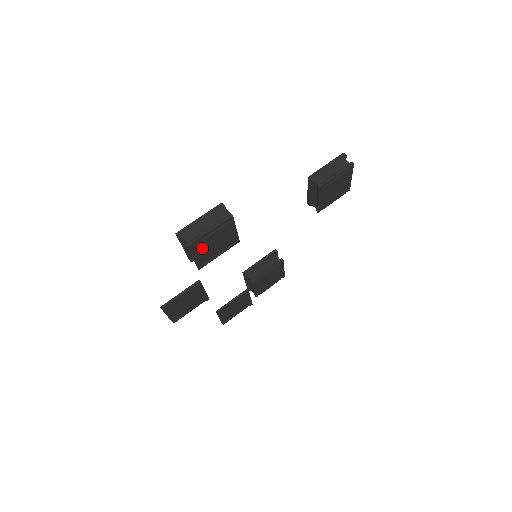
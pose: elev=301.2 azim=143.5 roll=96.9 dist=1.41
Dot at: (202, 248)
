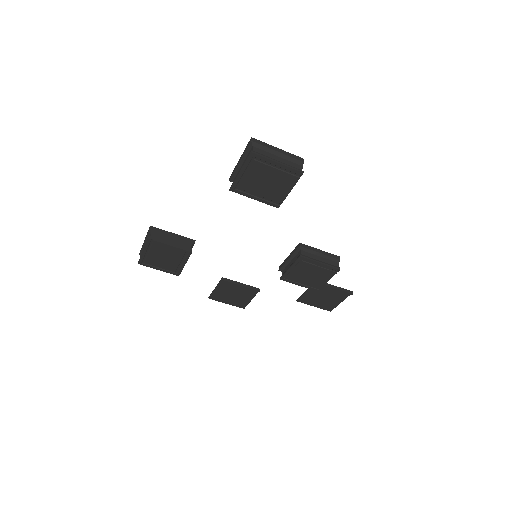
Dot at: (155, 262)
